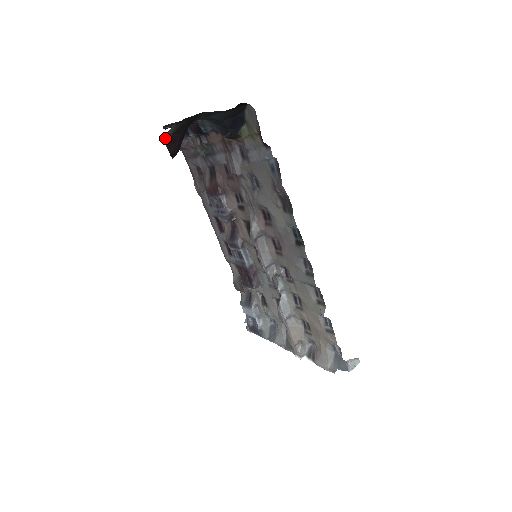
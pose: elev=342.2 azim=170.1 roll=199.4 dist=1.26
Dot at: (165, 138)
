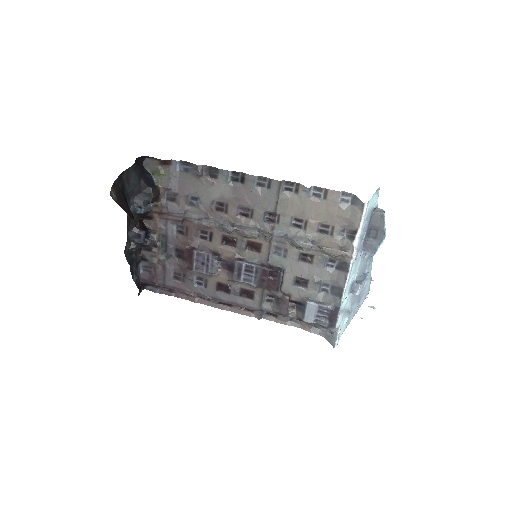
Dot at: (114, 199)
